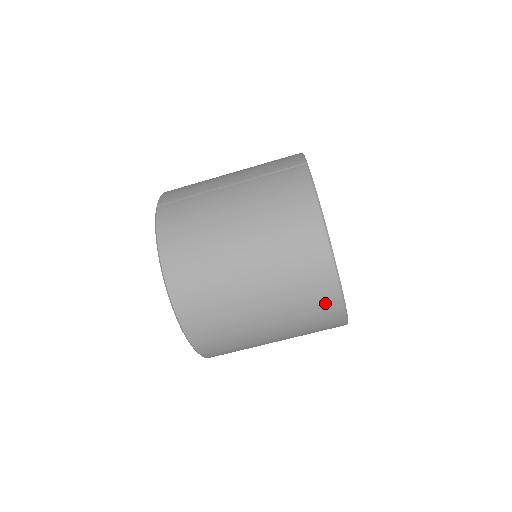
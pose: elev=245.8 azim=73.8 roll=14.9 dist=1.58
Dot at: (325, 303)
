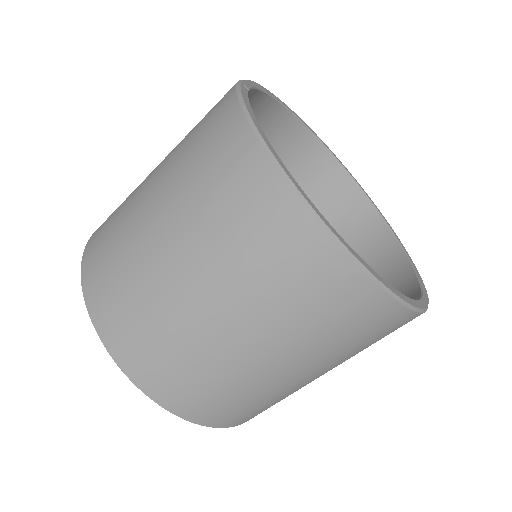
Dot at: (326, 280)
